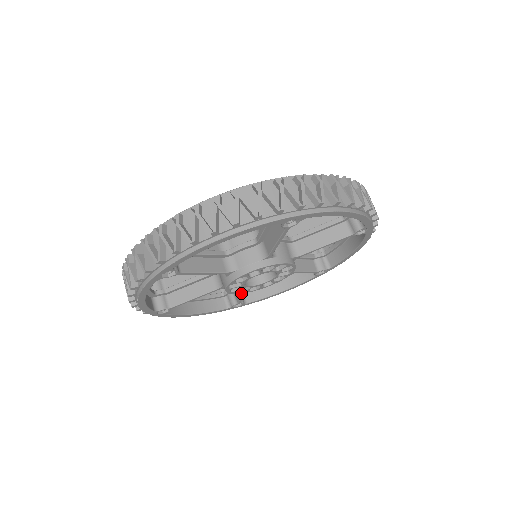
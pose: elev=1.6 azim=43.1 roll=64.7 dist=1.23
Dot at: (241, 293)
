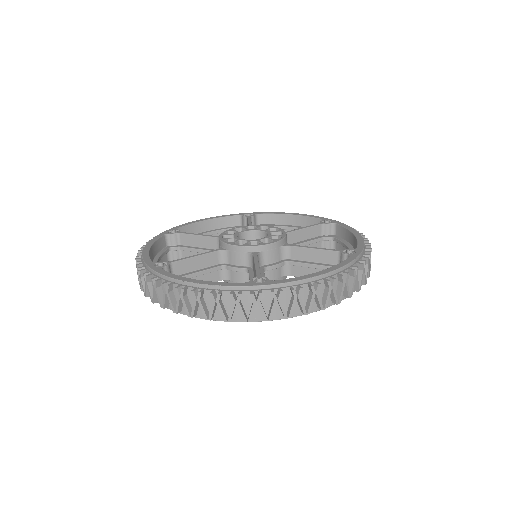
Dot at: occluded
